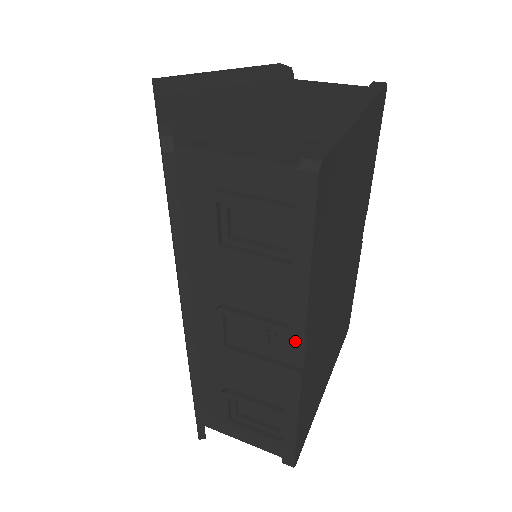
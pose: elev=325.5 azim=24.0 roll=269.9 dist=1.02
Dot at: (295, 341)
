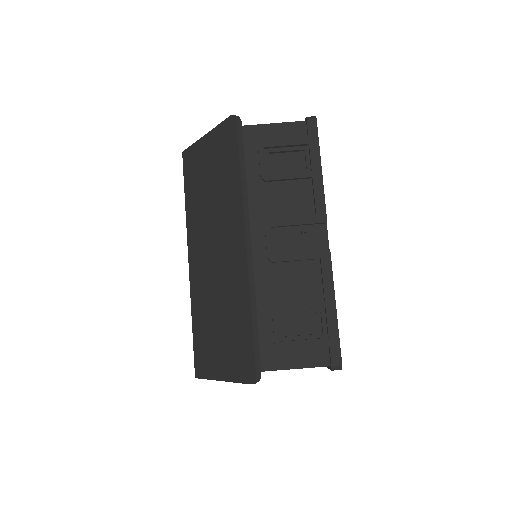
Dot at: (320, 230)
